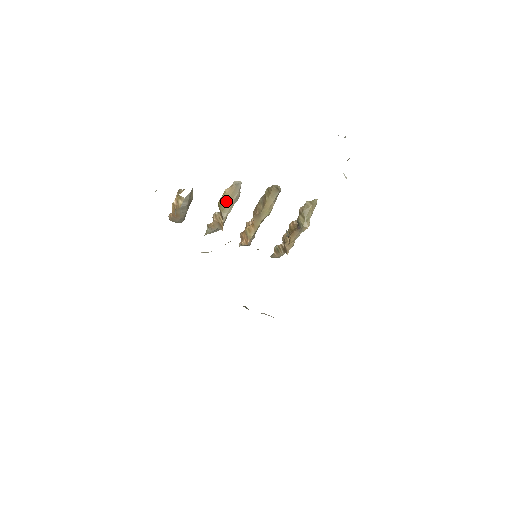
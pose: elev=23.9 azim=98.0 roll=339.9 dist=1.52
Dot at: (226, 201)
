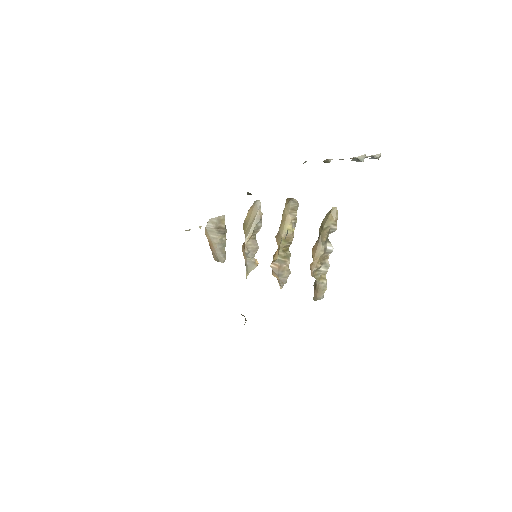
Dot at: (248, 222)
